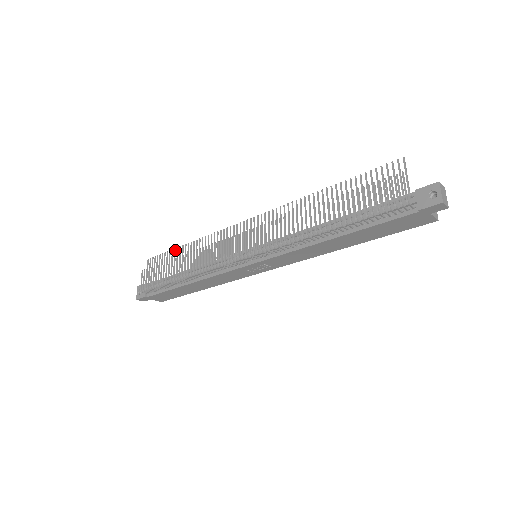
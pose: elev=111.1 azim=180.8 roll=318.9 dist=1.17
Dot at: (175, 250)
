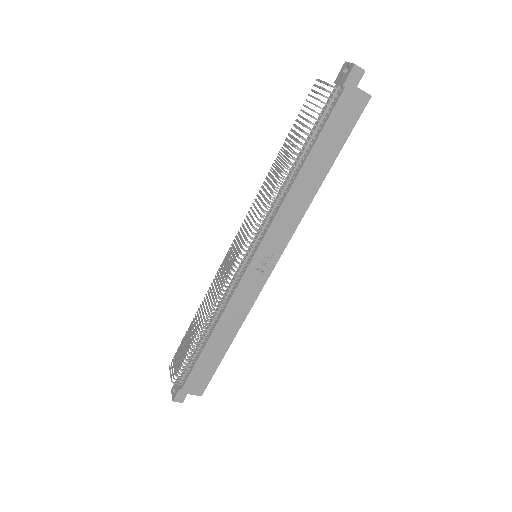
Dot at: (192, 322)
